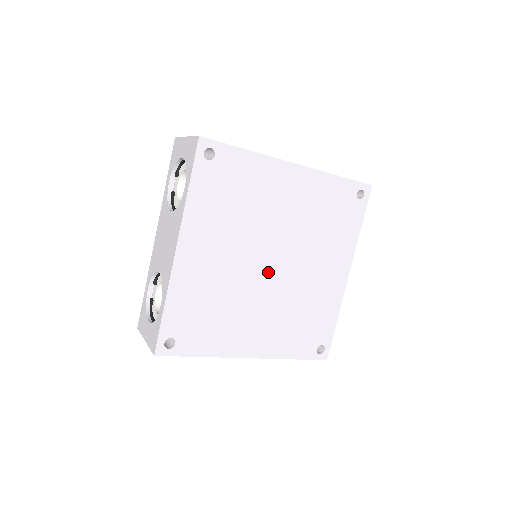
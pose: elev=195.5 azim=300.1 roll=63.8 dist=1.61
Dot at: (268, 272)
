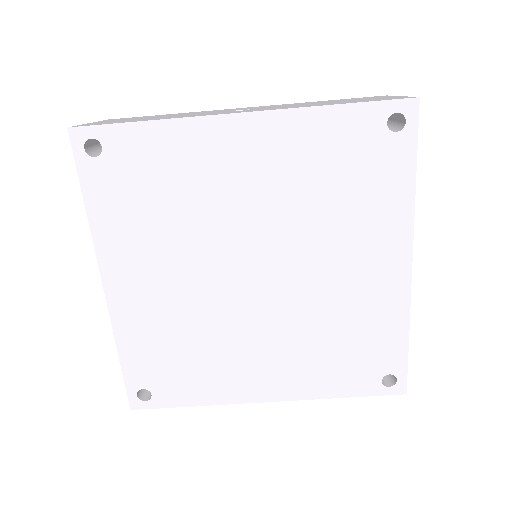
Dot at: (253, 288)
